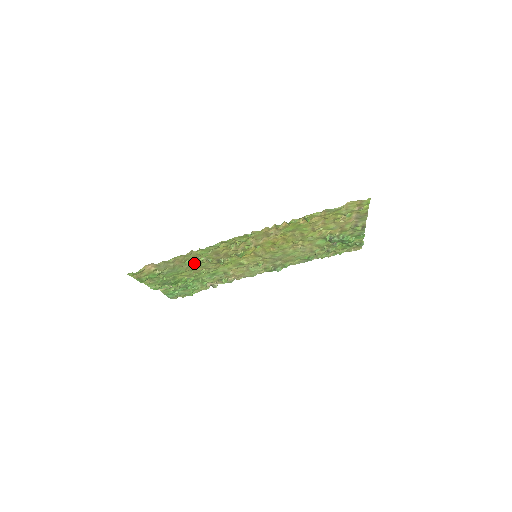
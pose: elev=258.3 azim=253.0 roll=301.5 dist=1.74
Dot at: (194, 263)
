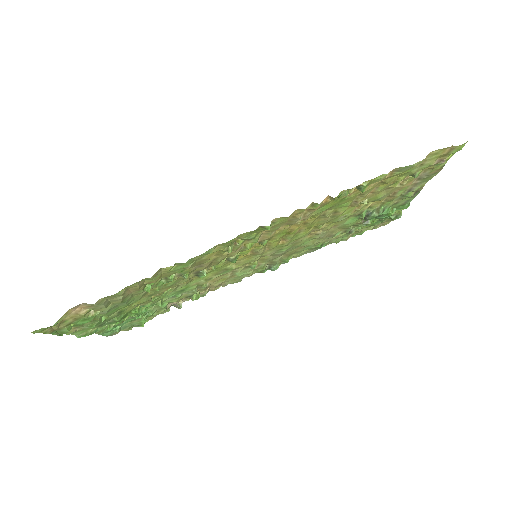
Dot at: (158, 285)
